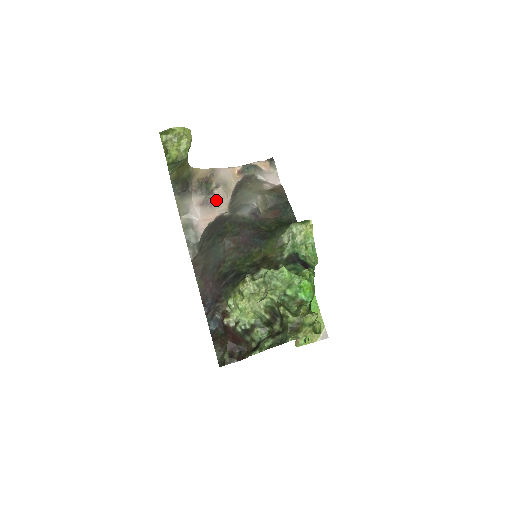
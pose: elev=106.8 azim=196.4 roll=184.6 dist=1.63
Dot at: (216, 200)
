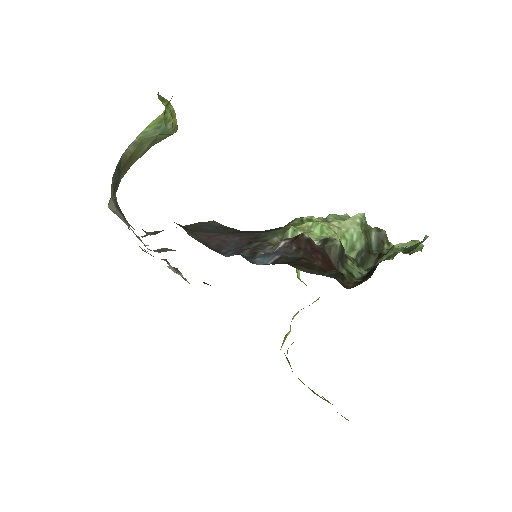
Dot at: (138, 238)
